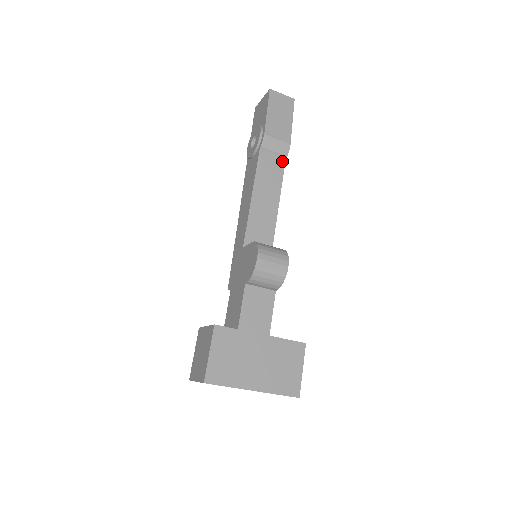
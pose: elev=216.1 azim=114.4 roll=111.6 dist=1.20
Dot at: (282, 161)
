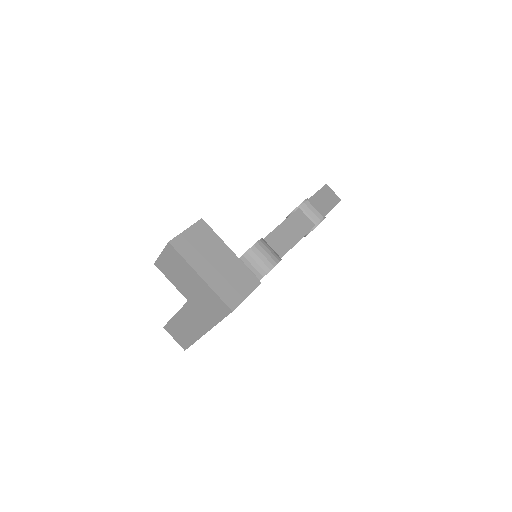
Dot at: (311, 225)
